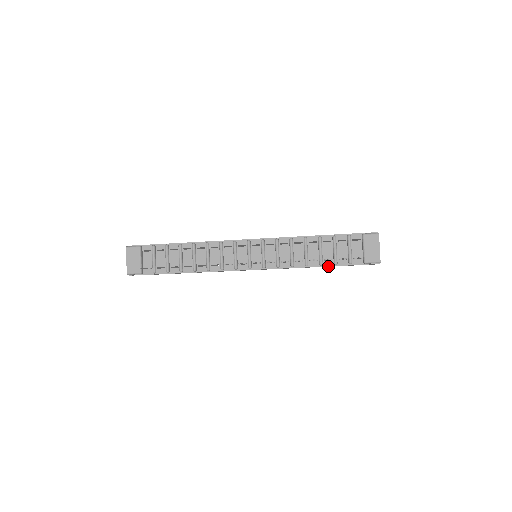
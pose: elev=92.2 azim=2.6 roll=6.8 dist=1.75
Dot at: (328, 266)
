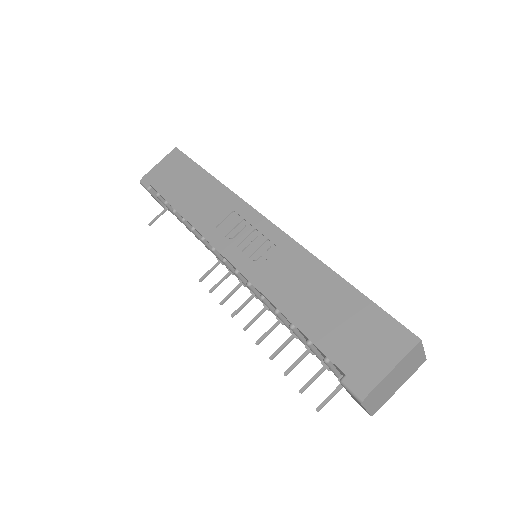
Dot at: occluded
